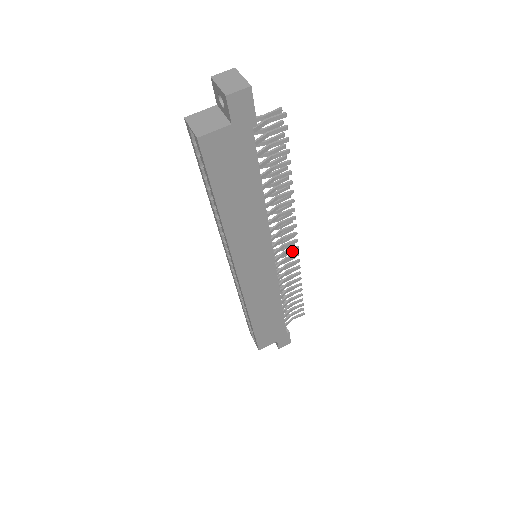
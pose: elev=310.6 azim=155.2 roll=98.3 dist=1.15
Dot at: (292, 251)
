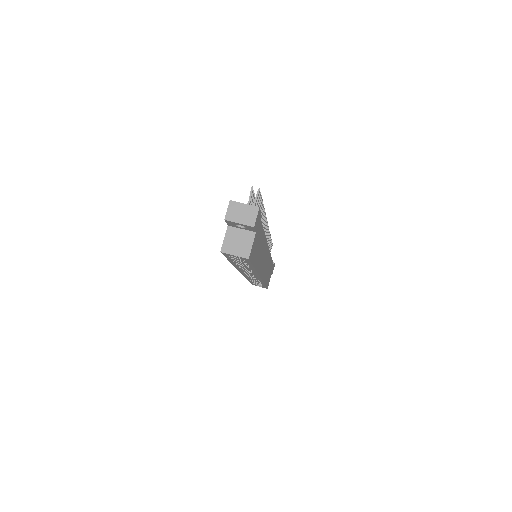
Dot at: occluded
